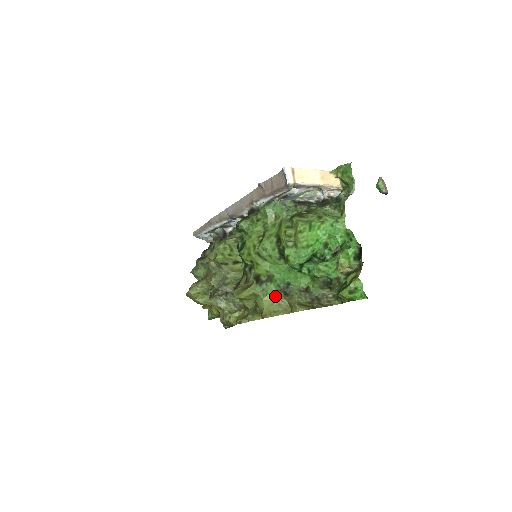
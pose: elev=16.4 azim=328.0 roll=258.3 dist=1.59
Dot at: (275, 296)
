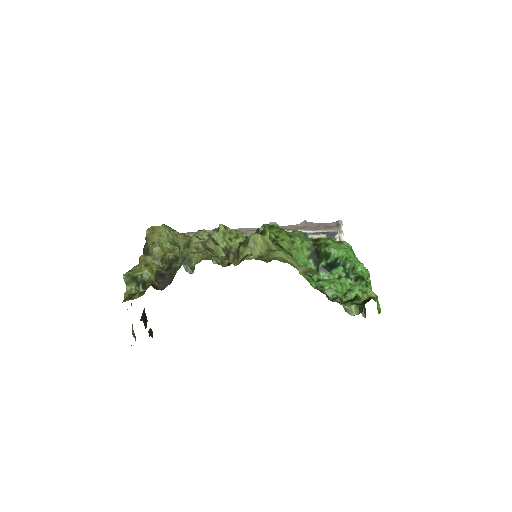
Dot at: (293, 260)
